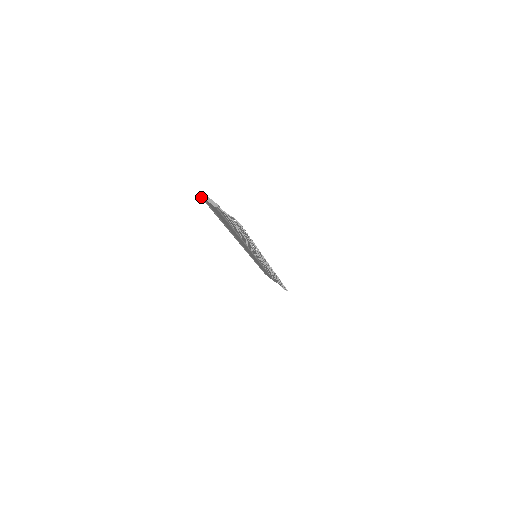
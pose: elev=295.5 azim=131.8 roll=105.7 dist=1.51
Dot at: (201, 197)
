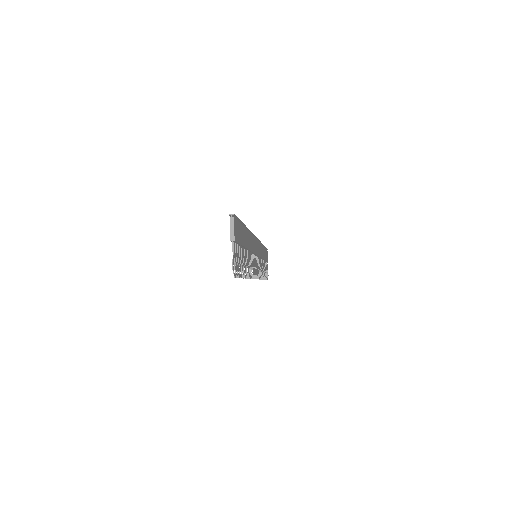
Dot at: (230, 215)
